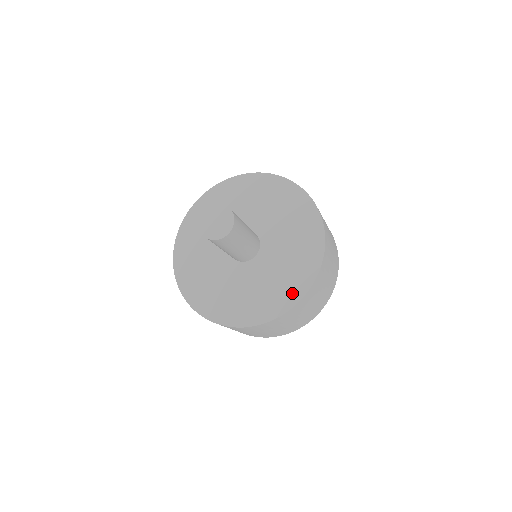
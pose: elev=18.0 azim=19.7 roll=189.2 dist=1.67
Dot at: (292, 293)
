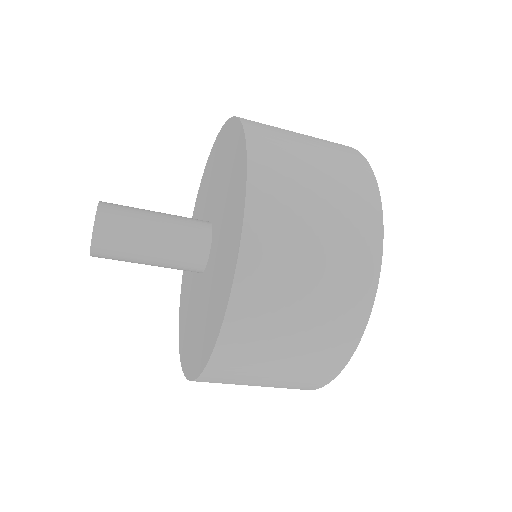
Dot at: (213, 330)
